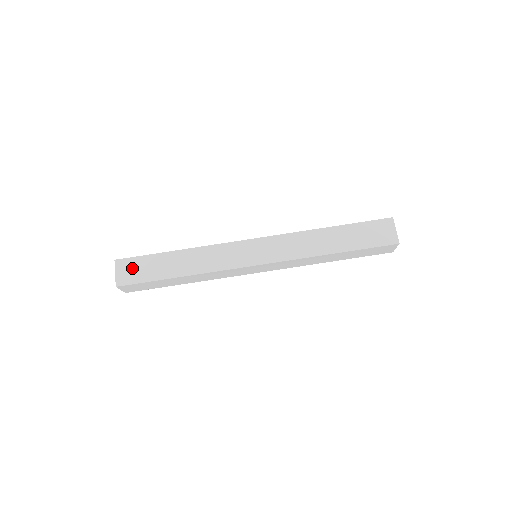
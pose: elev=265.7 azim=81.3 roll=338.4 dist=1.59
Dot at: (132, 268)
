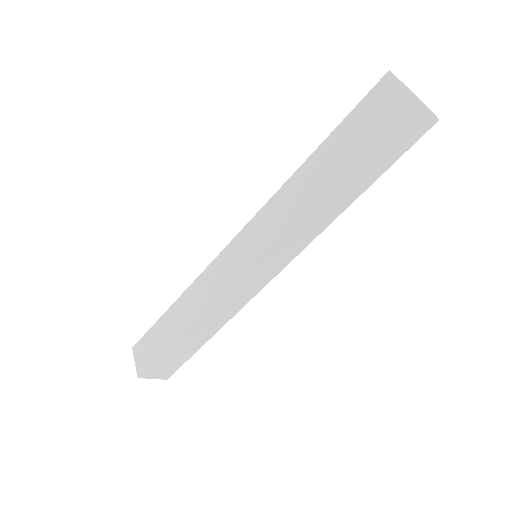
Dot at: (145, 348)
